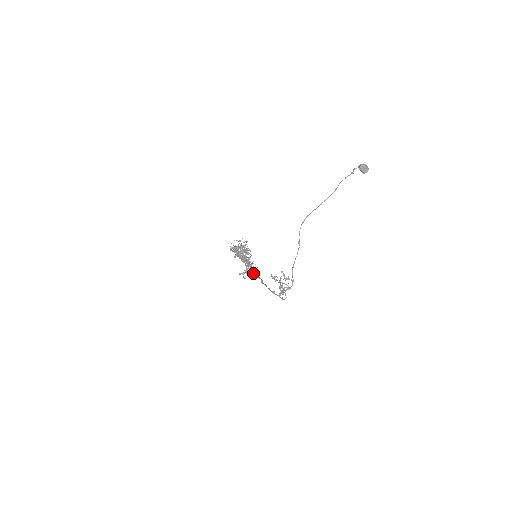
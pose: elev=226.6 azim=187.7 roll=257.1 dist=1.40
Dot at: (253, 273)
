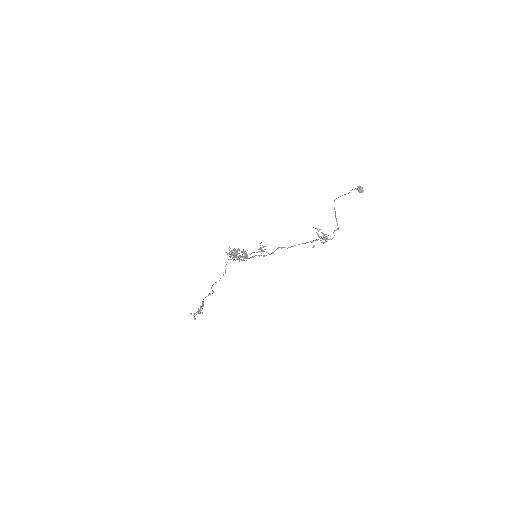
Dot at: occluded
